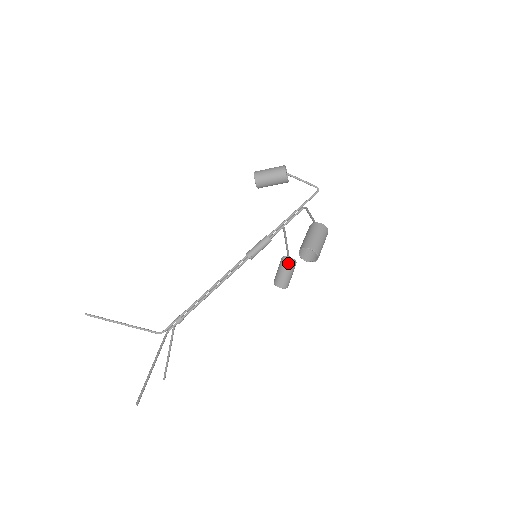
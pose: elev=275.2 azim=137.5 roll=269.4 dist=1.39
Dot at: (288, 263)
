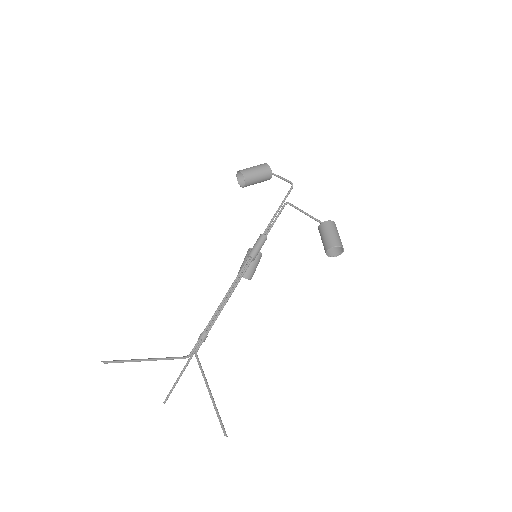
Dot at: (259, 255)
